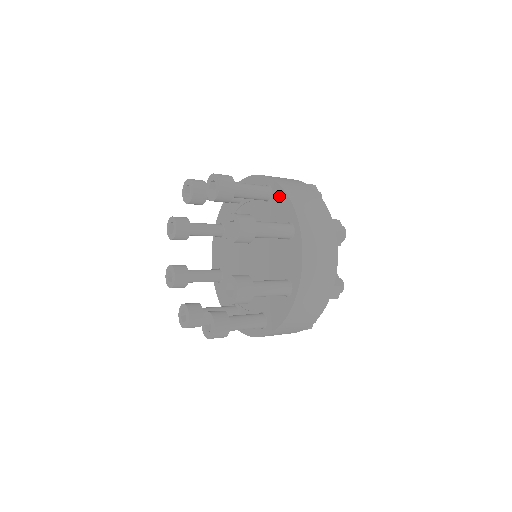
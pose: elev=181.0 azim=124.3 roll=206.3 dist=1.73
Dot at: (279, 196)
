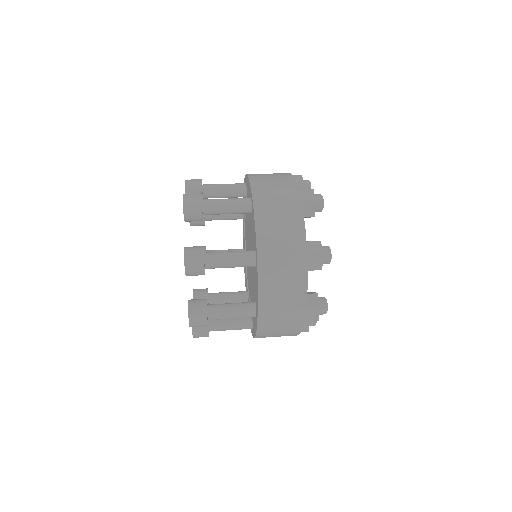
Dot at: (256, 281)
